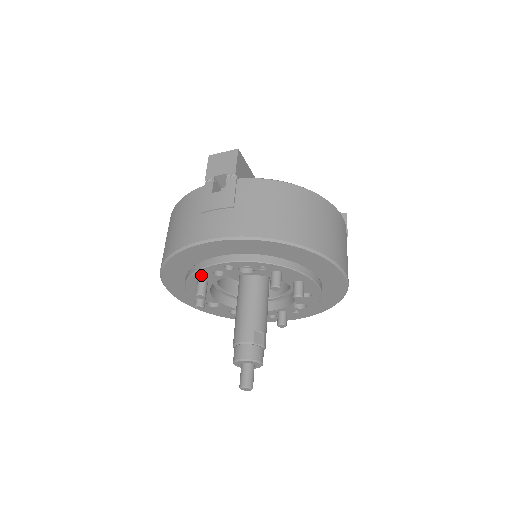
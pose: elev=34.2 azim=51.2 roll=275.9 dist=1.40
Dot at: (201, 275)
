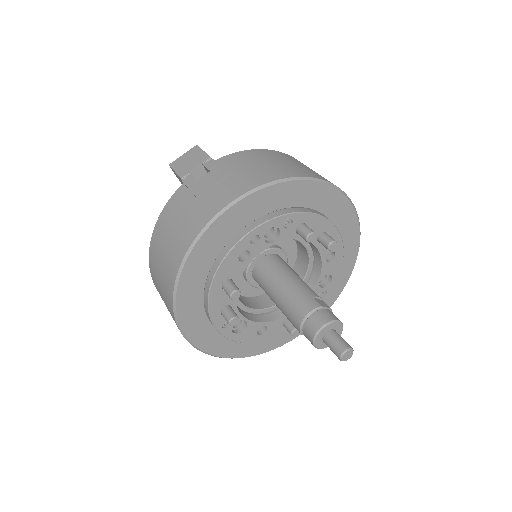
Dot at: (225, 270)
